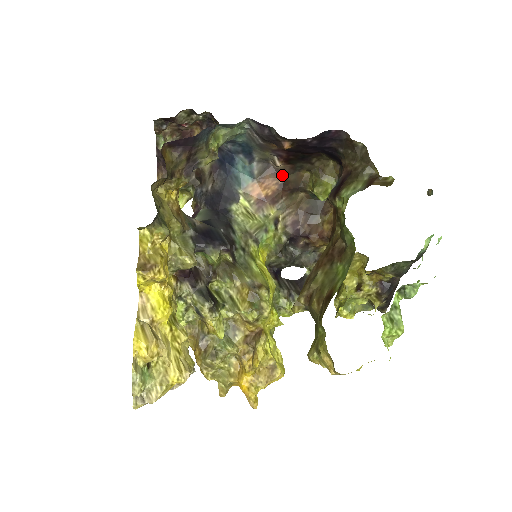
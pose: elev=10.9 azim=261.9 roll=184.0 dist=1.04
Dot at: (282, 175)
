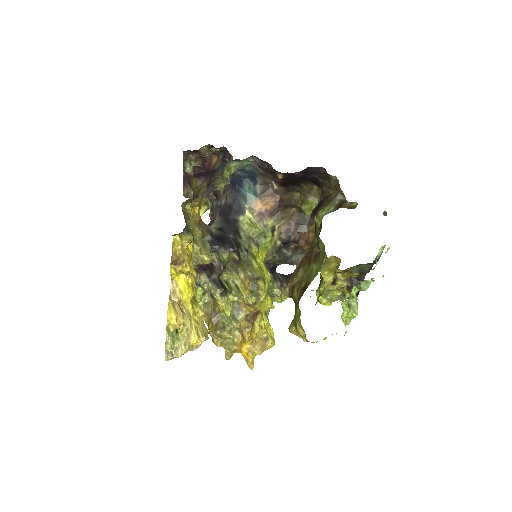
Dot at: (278, 195)
